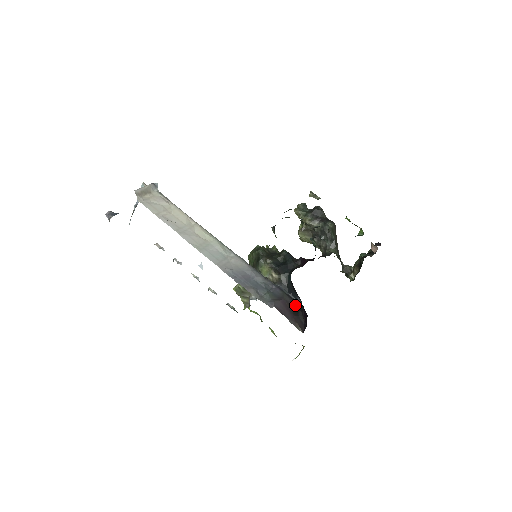
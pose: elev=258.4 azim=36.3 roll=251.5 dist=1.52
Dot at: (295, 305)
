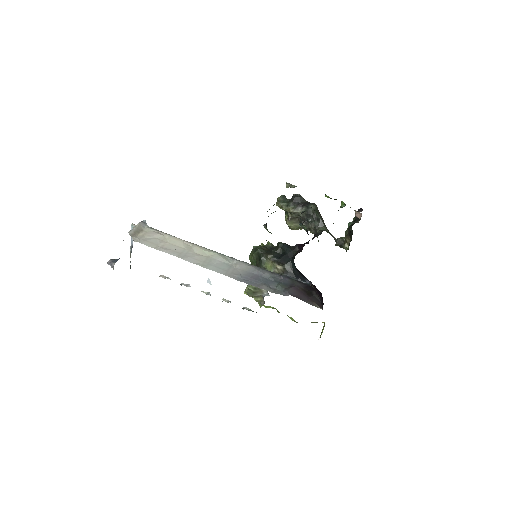
Dot at: (306, 287)
